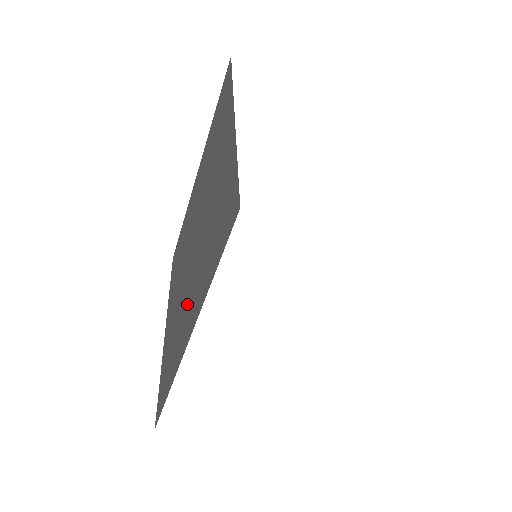
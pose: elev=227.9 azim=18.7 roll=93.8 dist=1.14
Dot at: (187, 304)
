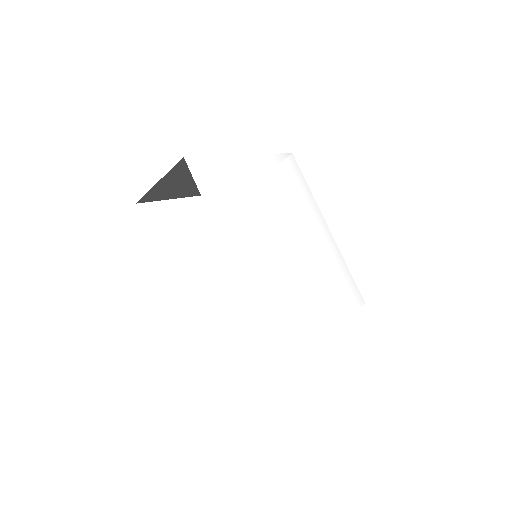
Dot at: occluded
